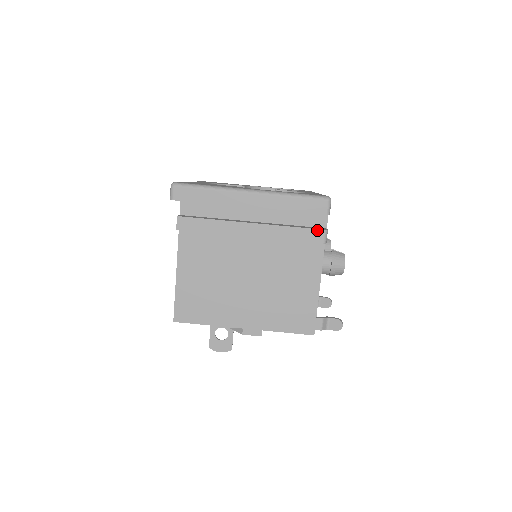
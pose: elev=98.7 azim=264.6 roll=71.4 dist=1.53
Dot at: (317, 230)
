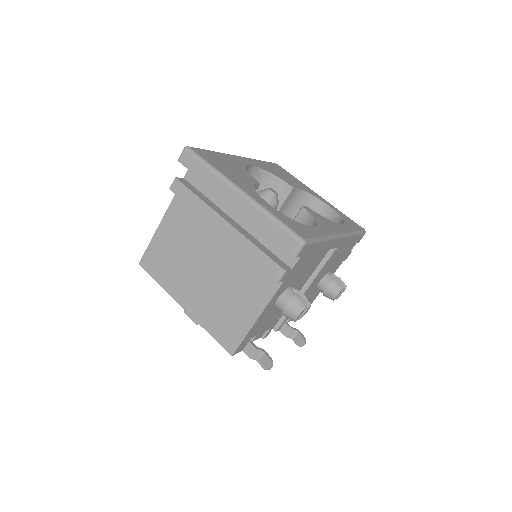
Dot at: (276, 264)
